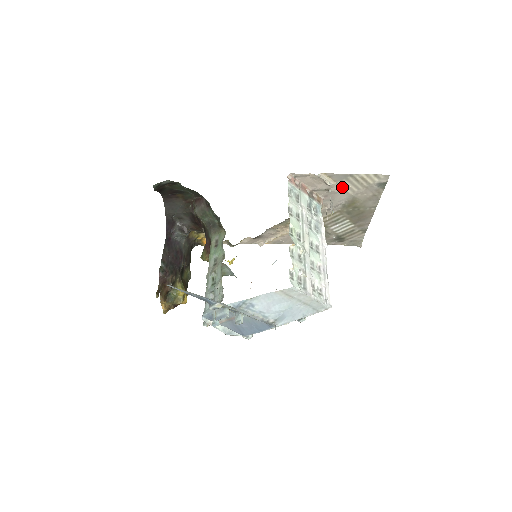
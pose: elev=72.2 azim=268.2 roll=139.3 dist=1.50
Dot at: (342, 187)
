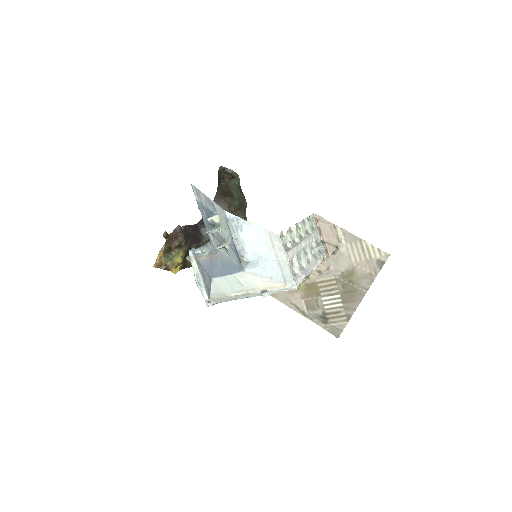
Dot at: (349, 251)
